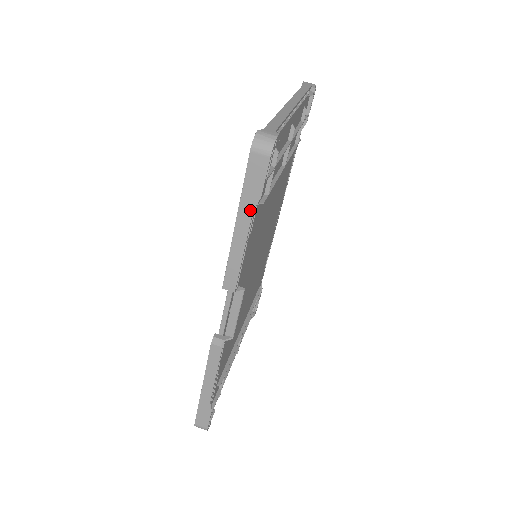
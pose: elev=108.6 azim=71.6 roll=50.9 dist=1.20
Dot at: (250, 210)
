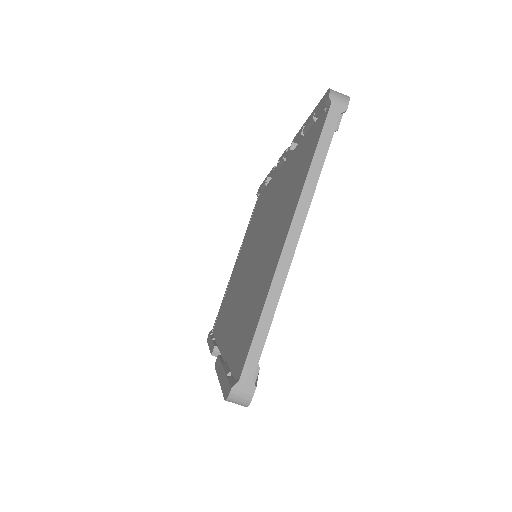
Dot at: occluded
